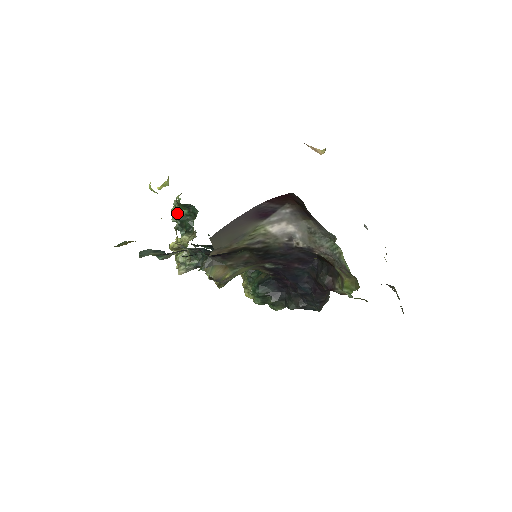
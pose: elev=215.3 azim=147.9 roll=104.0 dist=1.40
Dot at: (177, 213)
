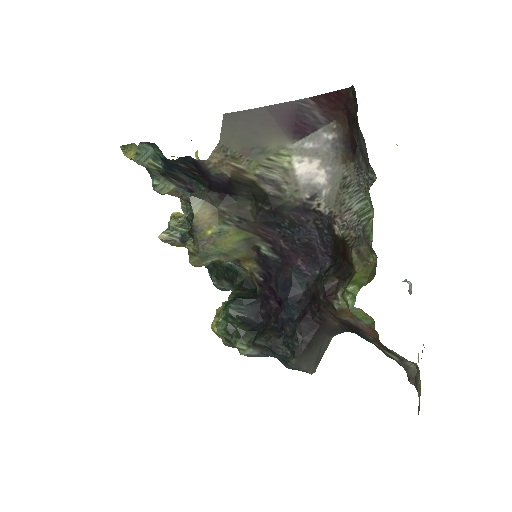
Dot at: occluded
